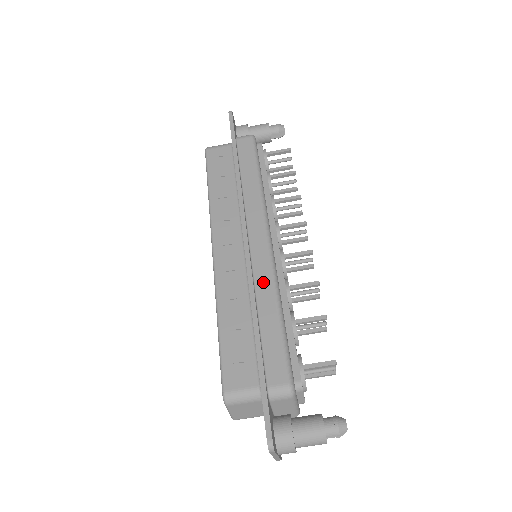
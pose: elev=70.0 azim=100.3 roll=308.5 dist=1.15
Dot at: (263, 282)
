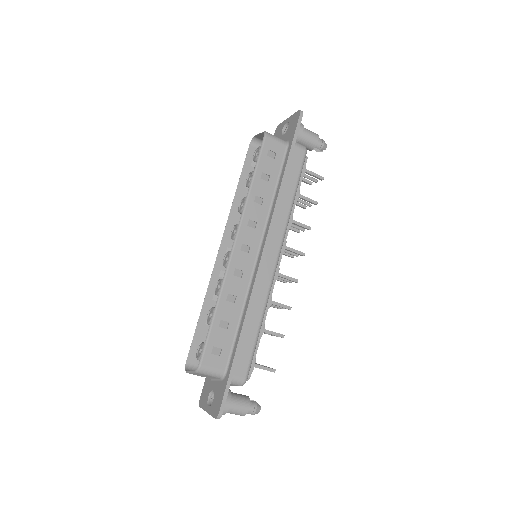
Dot at: (260, 295)
